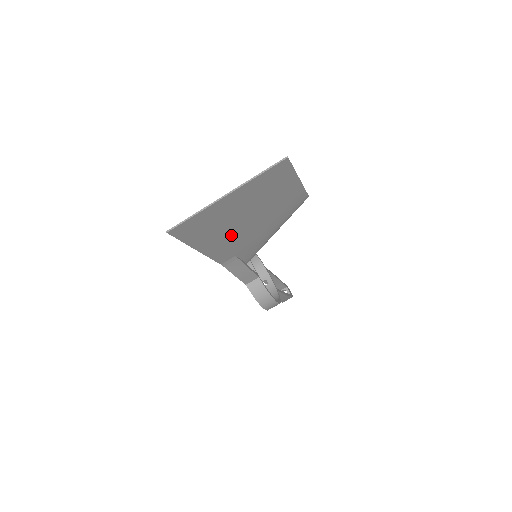
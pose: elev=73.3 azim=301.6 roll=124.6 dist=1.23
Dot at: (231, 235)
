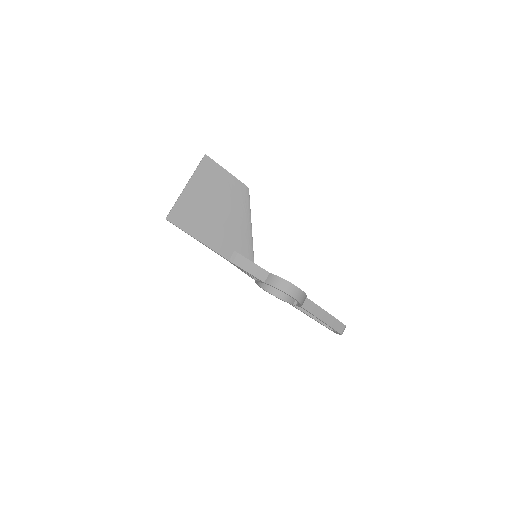
Dot at: (214, 225)
